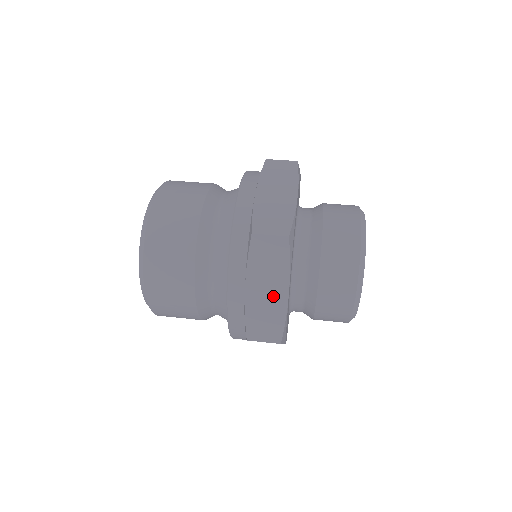
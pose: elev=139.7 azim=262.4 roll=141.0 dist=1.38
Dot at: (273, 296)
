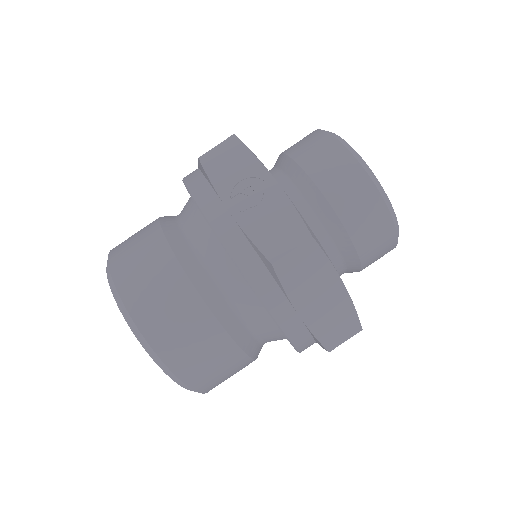
Dot at: occluded
